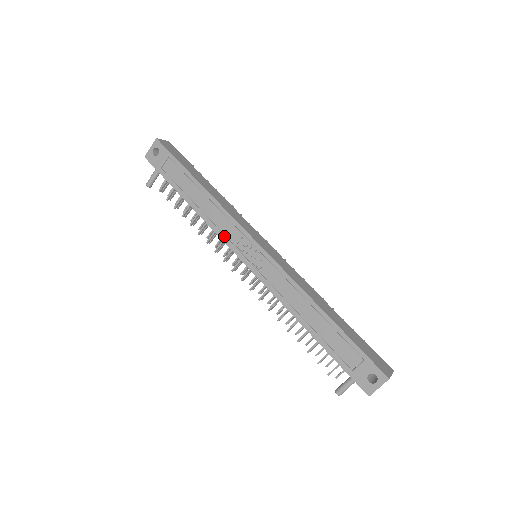
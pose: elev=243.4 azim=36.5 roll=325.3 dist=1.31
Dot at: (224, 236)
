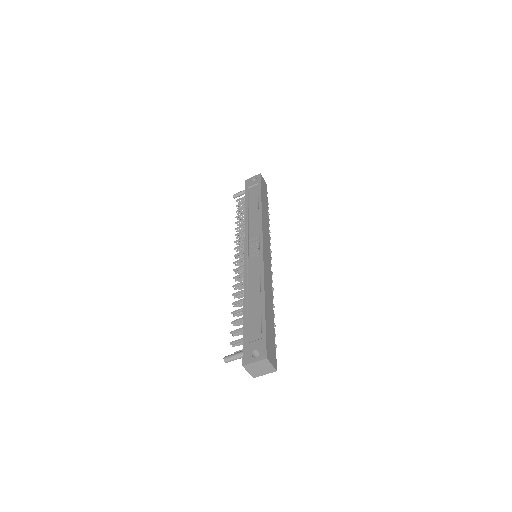
Dot at: (248, 232)
